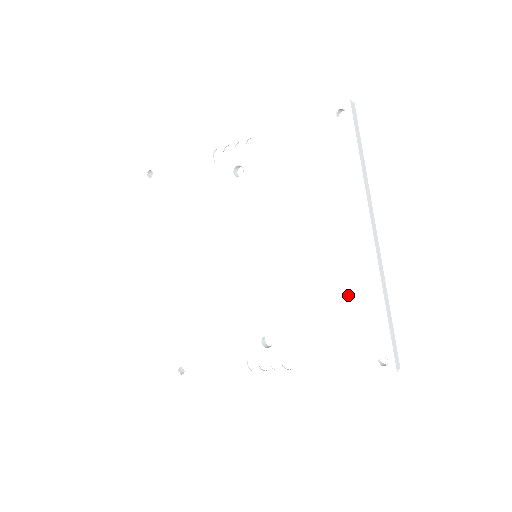
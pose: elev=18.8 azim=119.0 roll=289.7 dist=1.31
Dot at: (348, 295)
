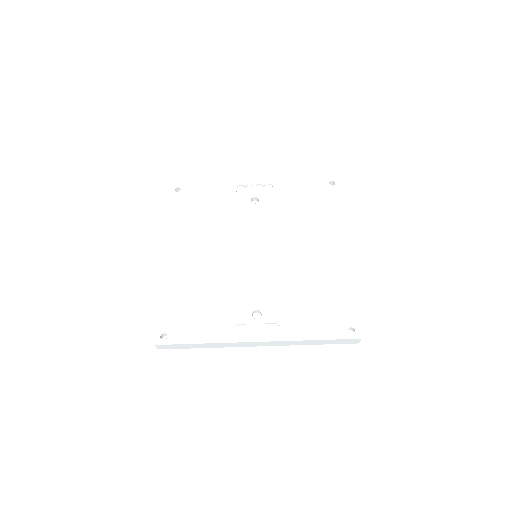
Dot at: (328, 284)
